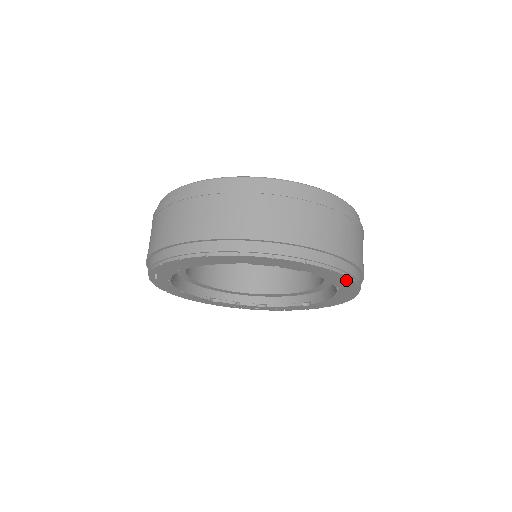
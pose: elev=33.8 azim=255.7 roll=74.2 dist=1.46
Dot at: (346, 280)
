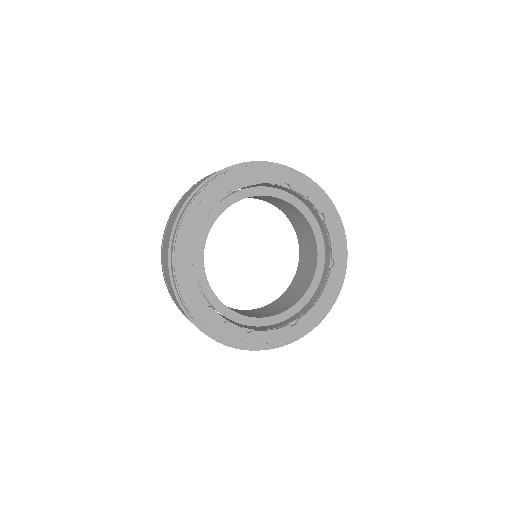
Dot at: (342, 241)
